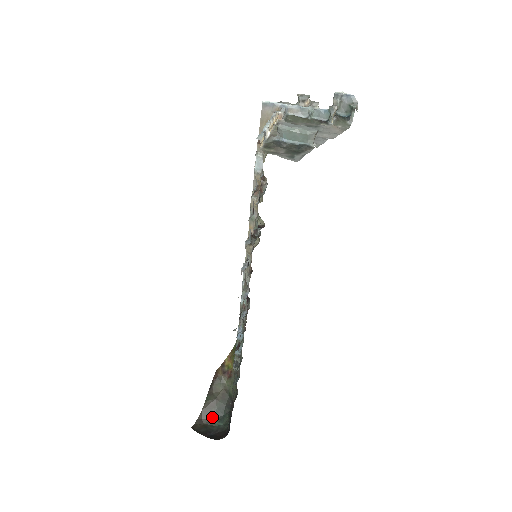
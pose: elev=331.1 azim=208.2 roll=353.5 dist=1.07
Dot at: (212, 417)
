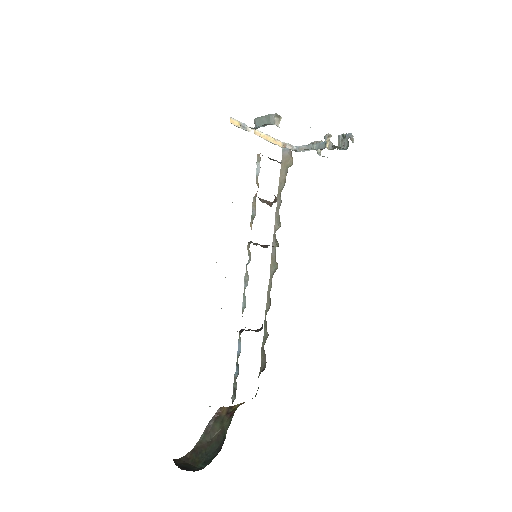
Dot at: (199, 459)
